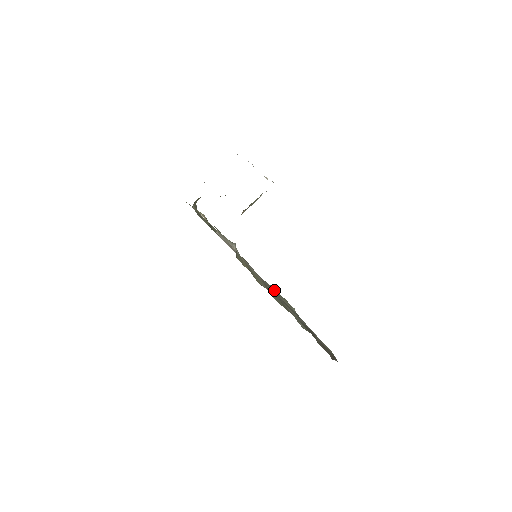
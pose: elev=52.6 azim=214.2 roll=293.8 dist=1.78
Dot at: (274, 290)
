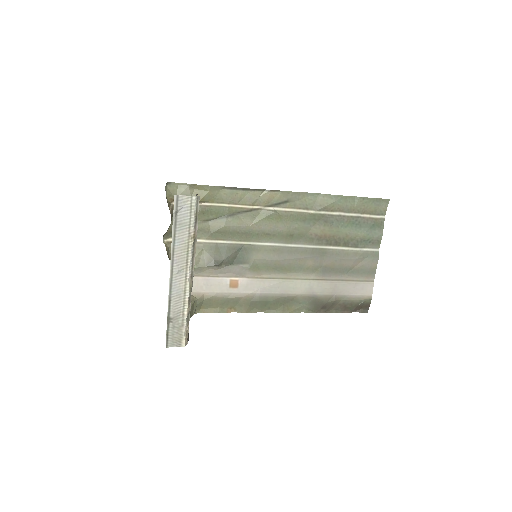
Dot at: (340, 206)
